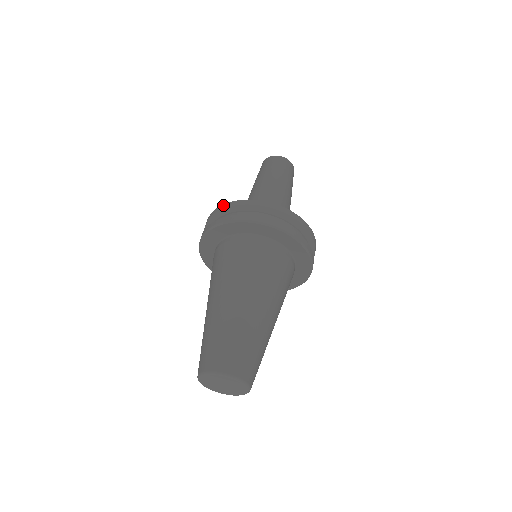
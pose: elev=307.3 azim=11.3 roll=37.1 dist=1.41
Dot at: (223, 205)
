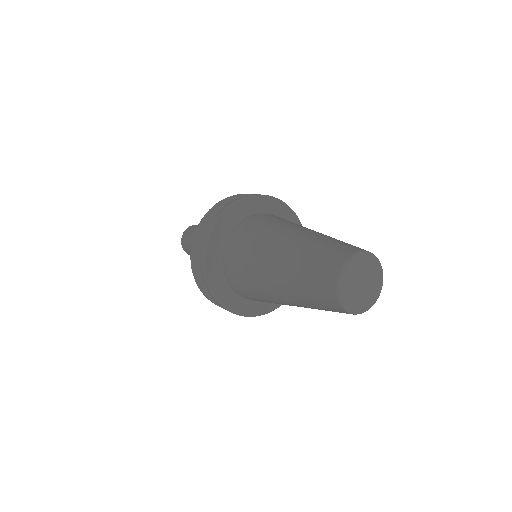
Dot at: occluded
